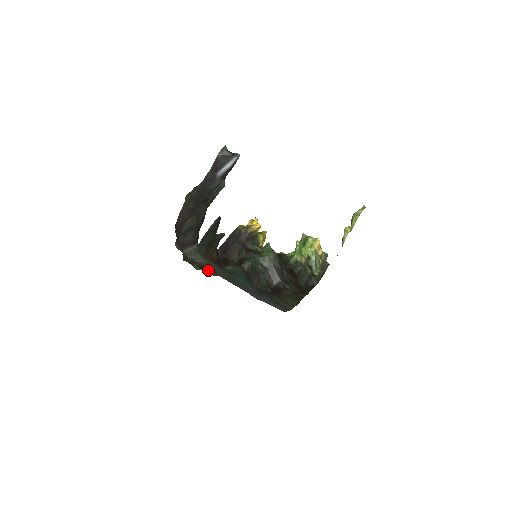
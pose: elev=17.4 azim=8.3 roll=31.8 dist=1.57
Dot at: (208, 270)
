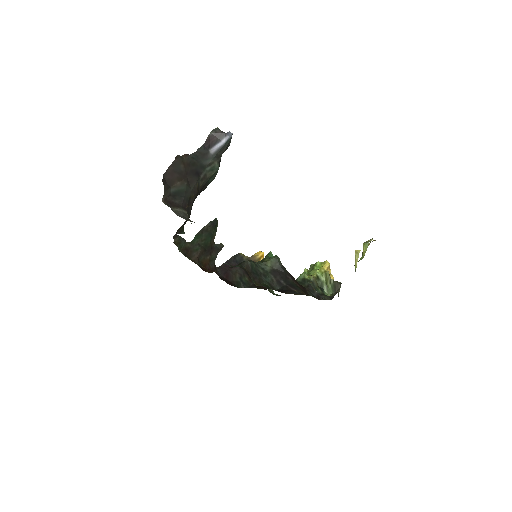
Dot at: (203, 269)
